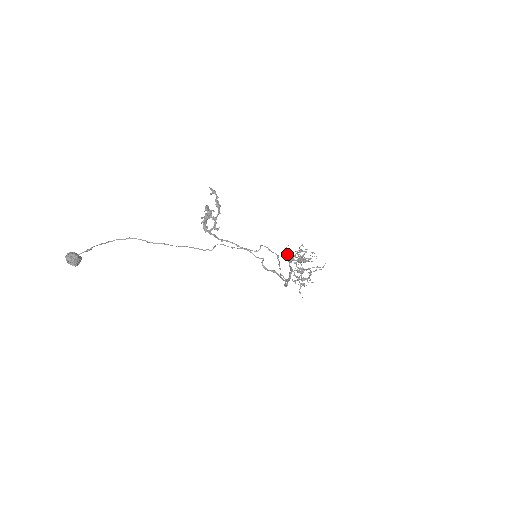
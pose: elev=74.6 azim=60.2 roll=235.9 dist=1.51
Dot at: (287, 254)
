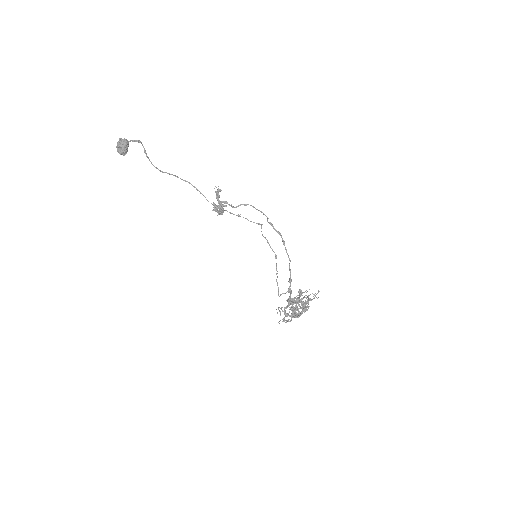
Dot at: occluded
